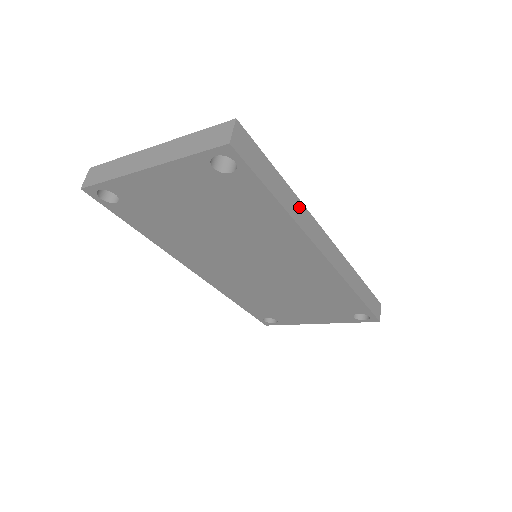
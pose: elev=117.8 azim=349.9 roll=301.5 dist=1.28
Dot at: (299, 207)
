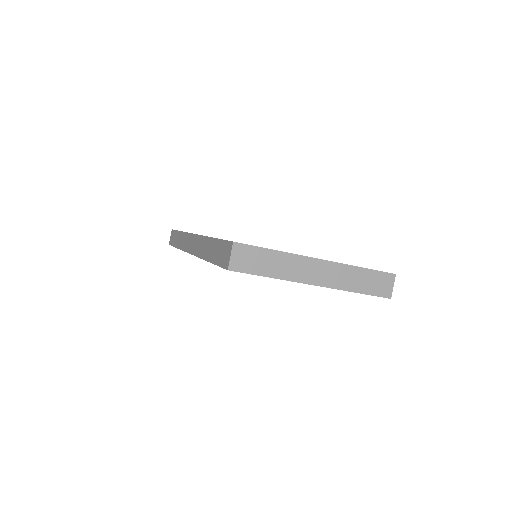
Dot at: occluded
